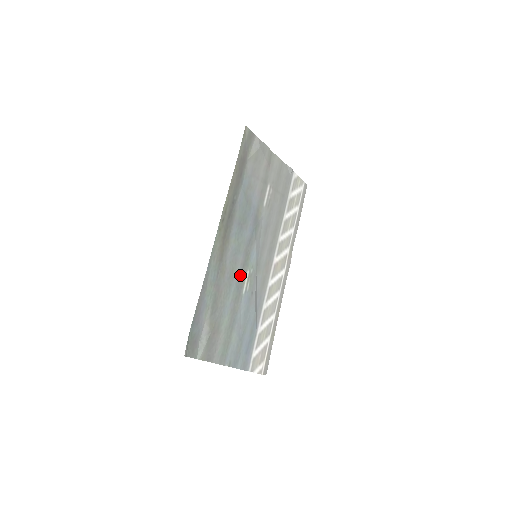
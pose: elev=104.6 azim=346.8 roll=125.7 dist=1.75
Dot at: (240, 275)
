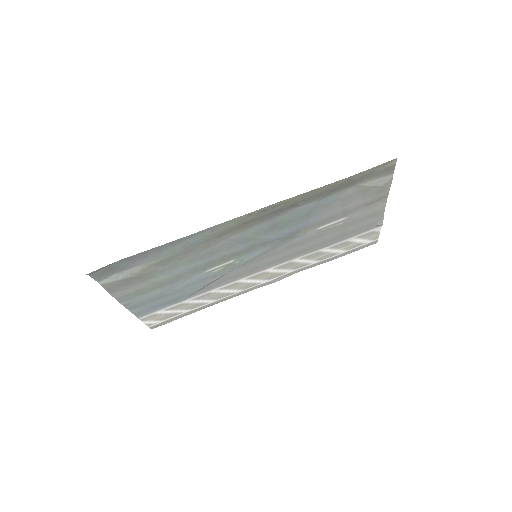
Dot at: (222, 258)
